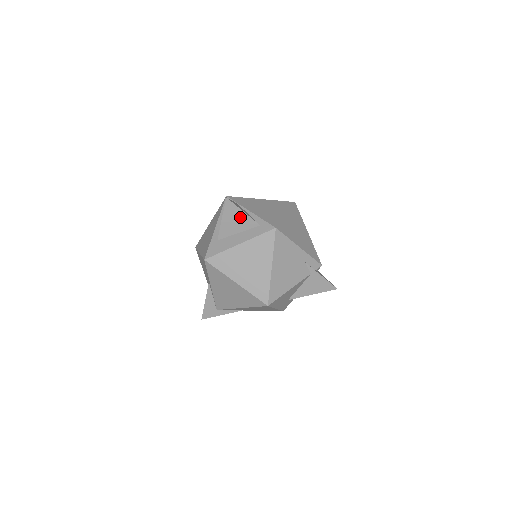
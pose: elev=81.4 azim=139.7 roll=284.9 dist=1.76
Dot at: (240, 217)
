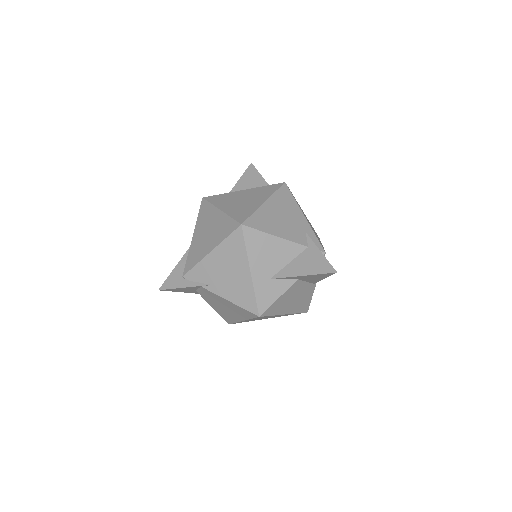
Dot at: (256, 180)
